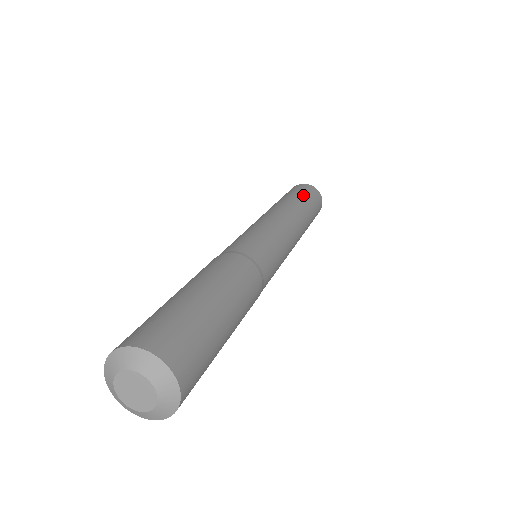
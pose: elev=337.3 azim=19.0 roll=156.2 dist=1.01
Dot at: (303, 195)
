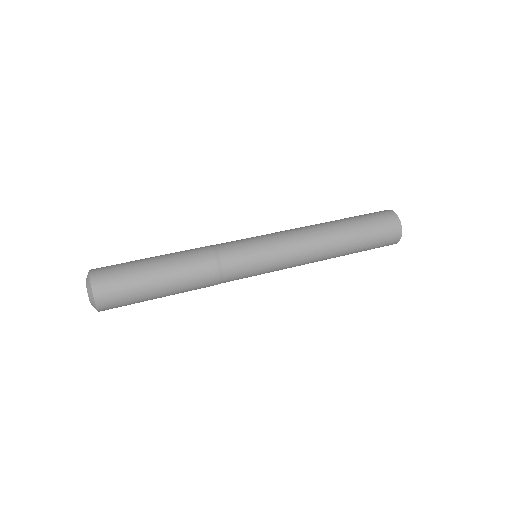
Dot at: (363, 220)
